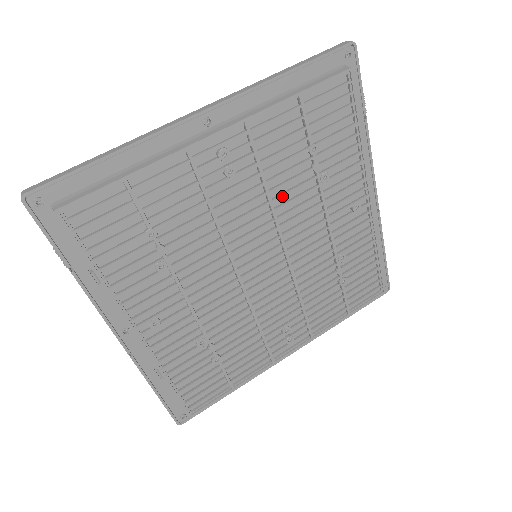
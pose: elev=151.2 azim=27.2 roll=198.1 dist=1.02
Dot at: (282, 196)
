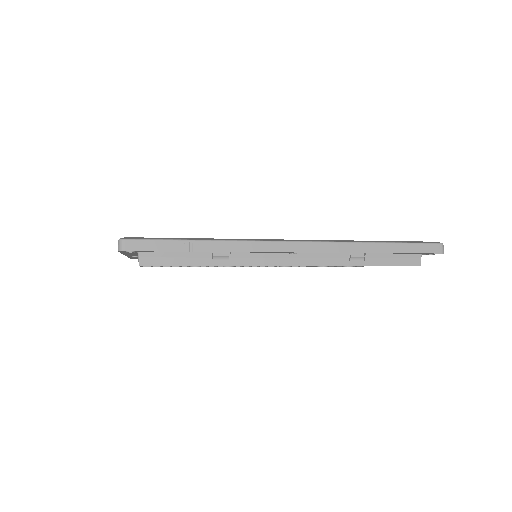
Dot at: (216, 266)
